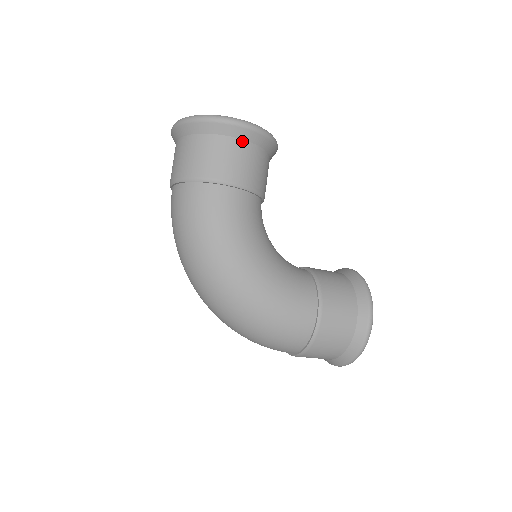
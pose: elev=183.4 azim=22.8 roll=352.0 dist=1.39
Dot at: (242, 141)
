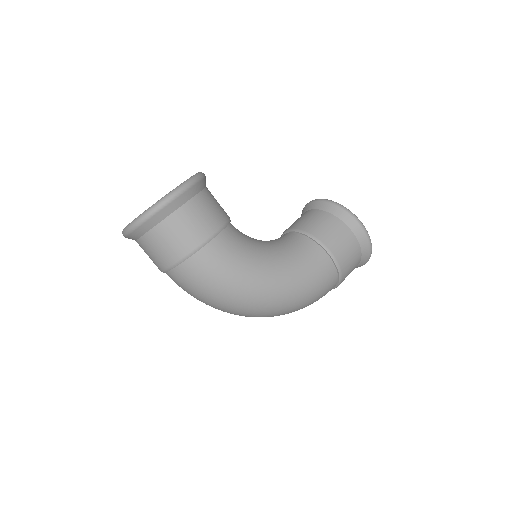
Dot at: (187, 203)
